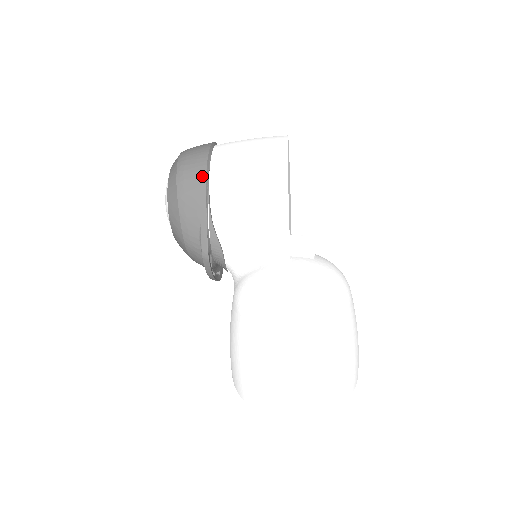
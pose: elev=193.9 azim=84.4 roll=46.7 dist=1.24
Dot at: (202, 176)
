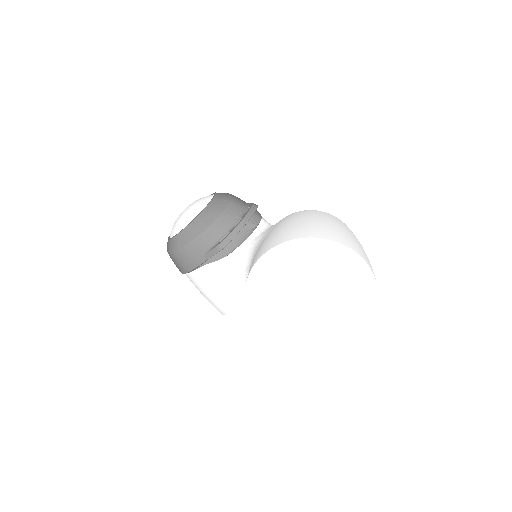
Dot at: occluded
